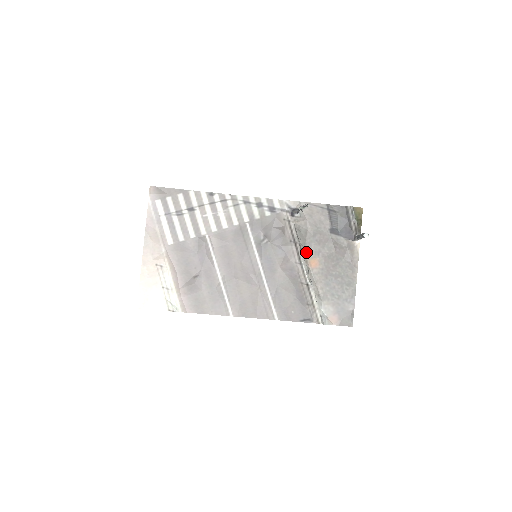
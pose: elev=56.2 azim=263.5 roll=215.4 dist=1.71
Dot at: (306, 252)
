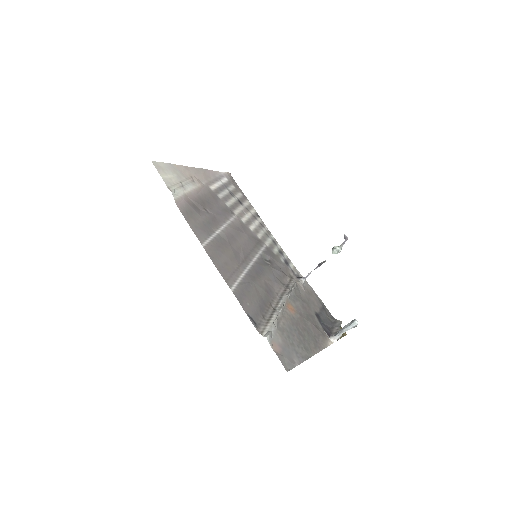
Dot at: (291, 298)
